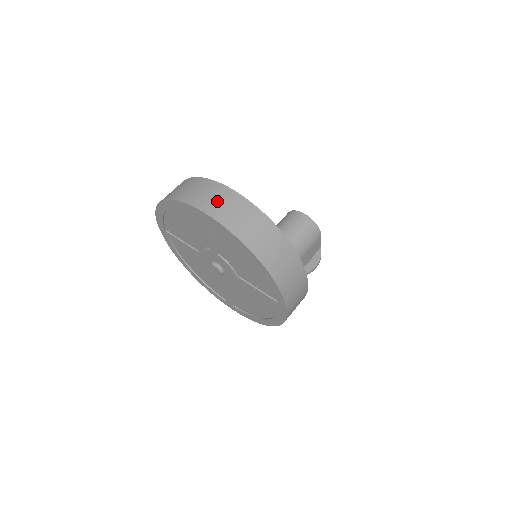
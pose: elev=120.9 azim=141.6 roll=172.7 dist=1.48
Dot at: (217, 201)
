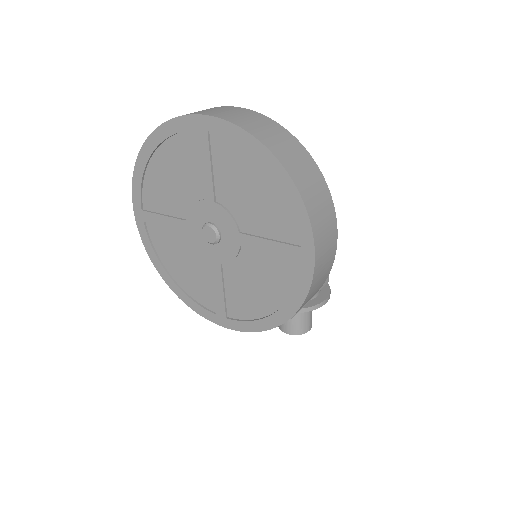
Dot at: (220, 110)
